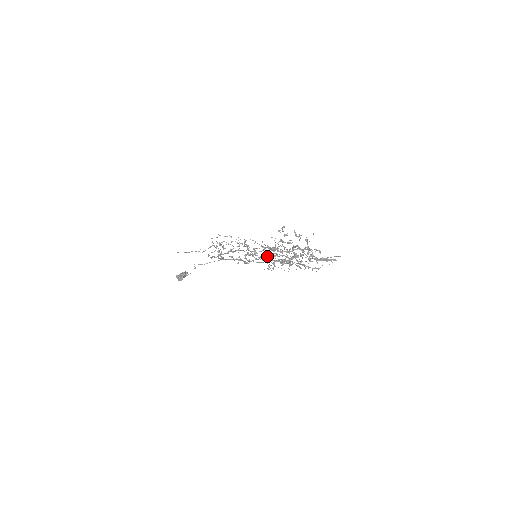
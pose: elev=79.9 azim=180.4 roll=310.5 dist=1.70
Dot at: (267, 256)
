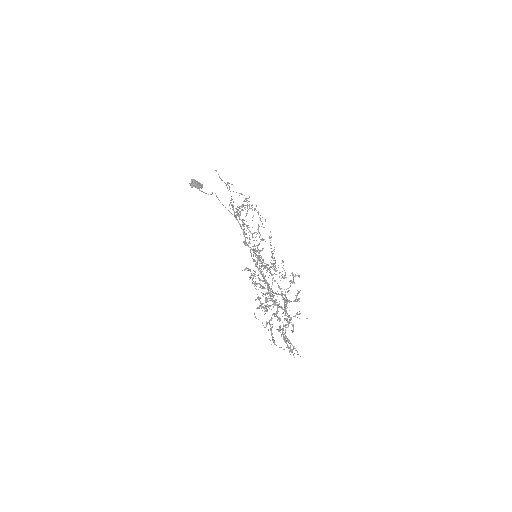
Dot at: occluded
